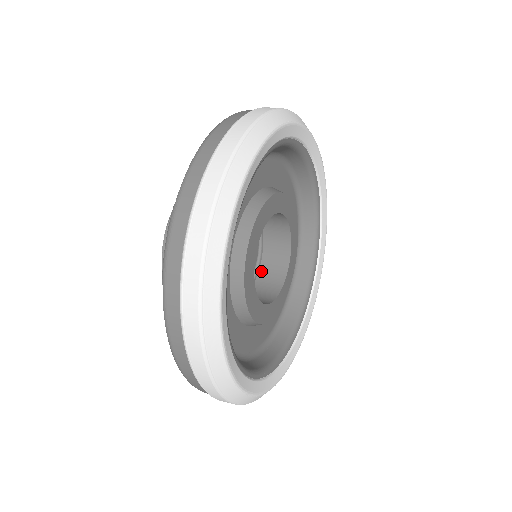
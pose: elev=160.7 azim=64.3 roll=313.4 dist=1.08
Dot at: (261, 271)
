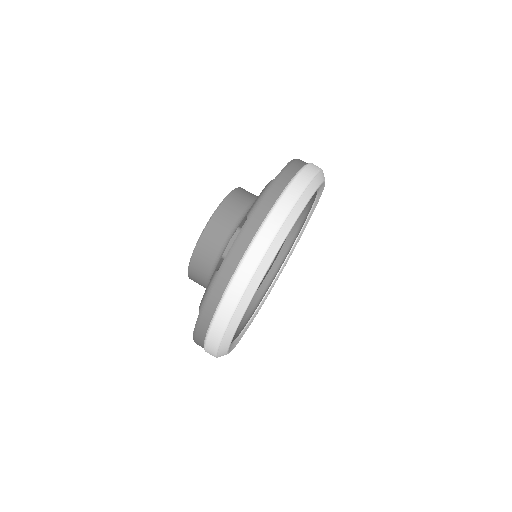
Dot at: occluded
